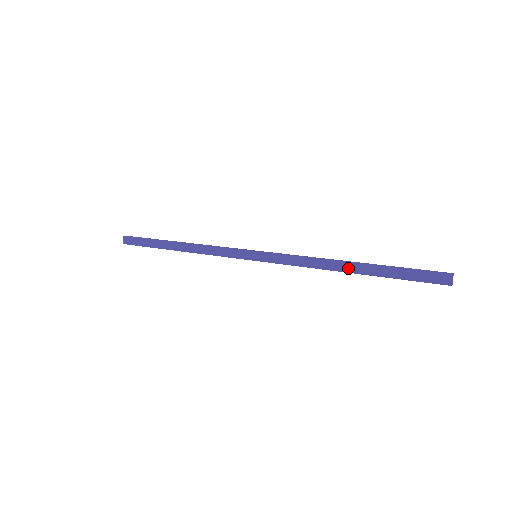
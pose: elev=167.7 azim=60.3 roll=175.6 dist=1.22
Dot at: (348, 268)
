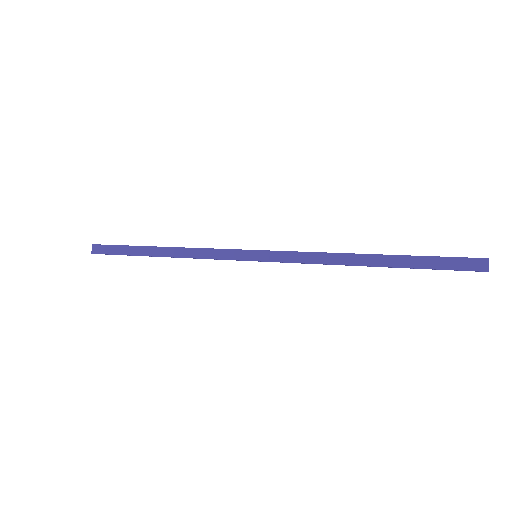
Dot at: (367, 261)
